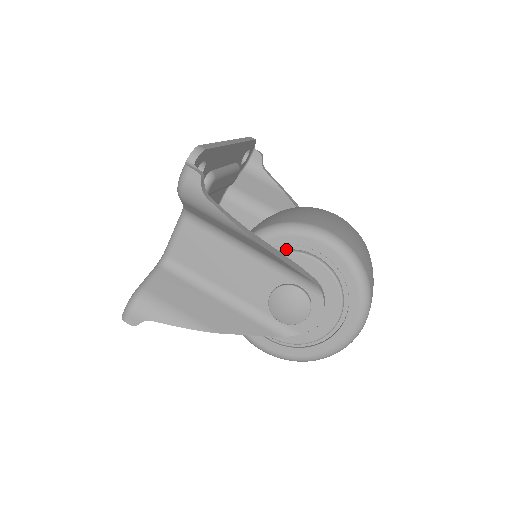
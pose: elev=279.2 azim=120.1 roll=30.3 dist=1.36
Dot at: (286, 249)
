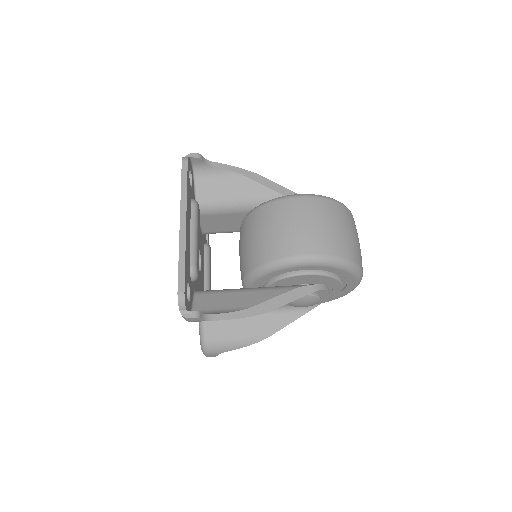
Dot at: (279, 275)
